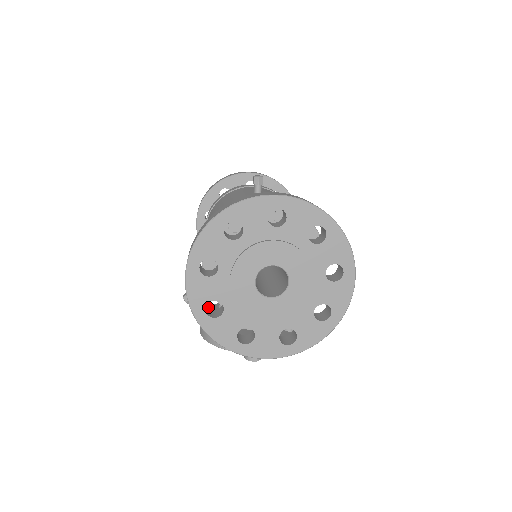
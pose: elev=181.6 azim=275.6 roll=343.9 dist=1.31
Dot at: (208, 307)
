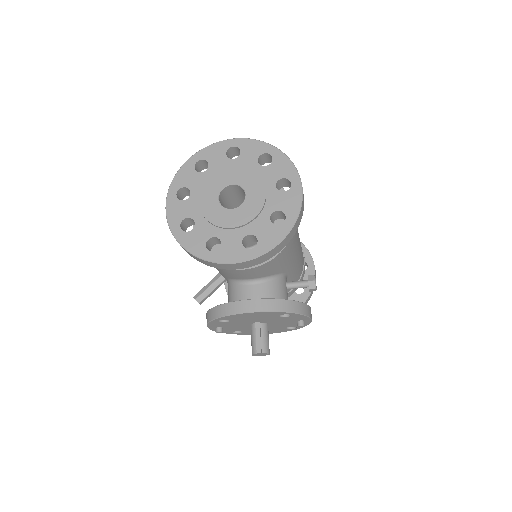
Dot at: occluded
